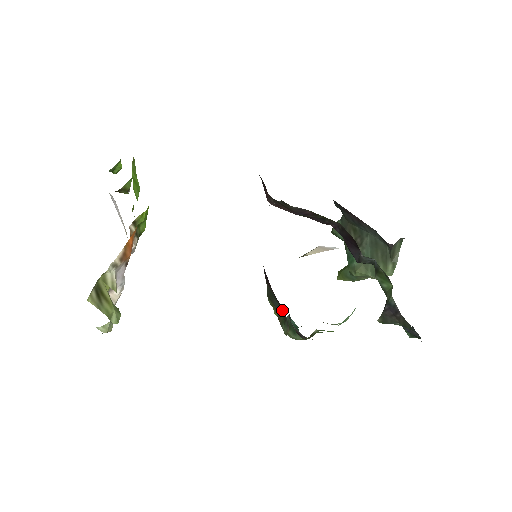
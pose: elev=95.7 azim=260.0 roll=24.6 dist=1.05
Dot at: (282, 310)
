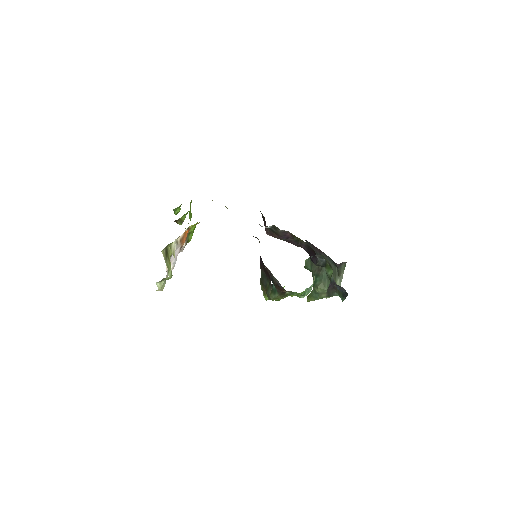
Dot at: (268, 283)
